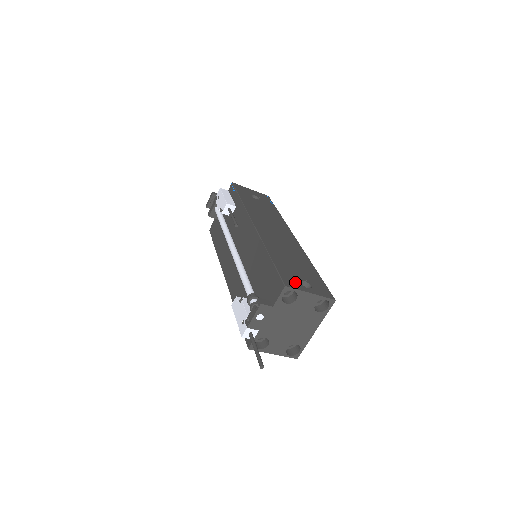
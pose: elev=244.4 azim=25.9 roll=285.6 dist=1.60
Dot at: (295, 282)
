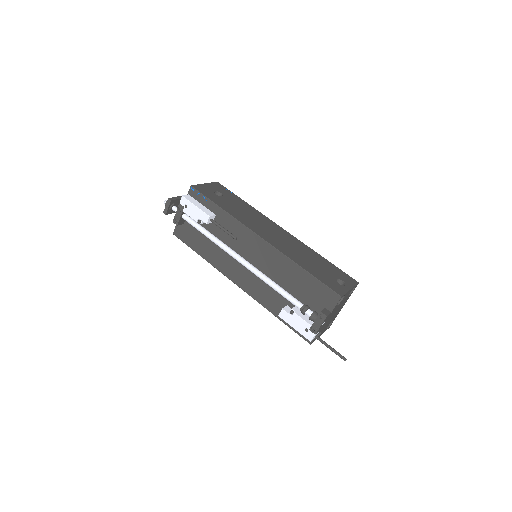
Dot at: (338, 286)
